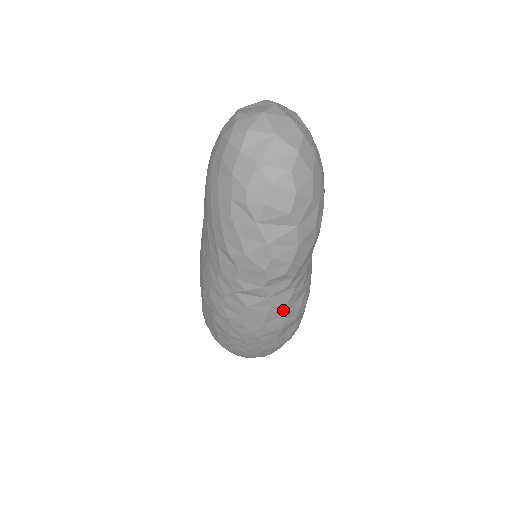
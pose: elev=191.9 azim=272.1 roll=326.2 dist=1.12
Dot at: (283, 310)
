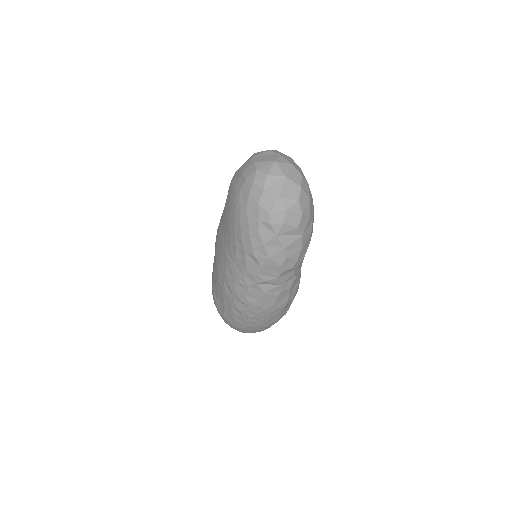
Dot at: (288, 292)
